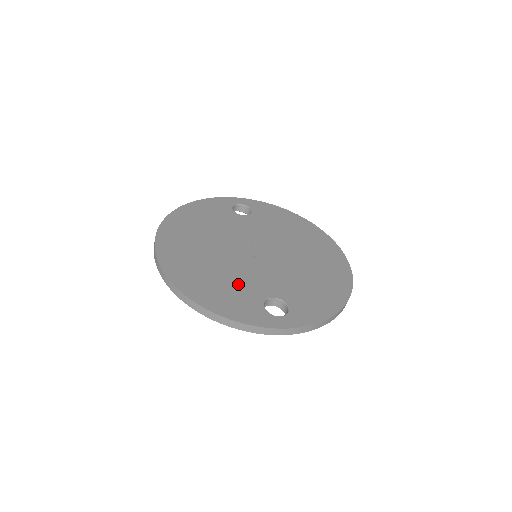
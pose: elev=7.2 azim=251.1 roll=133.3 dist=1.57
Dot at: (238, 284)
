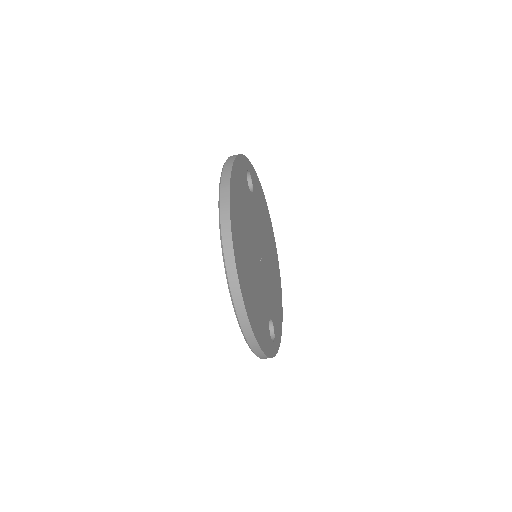
Dot at: (262, 305)
